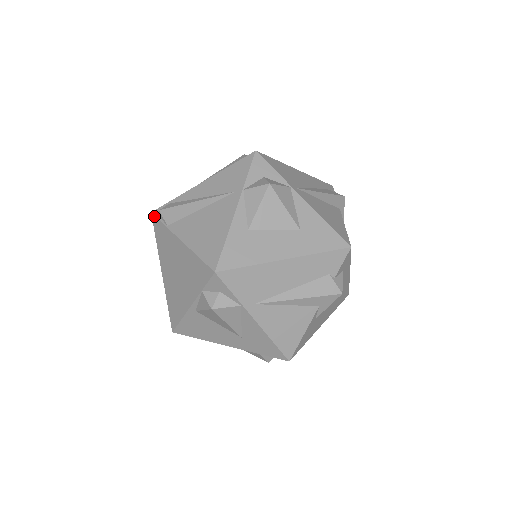
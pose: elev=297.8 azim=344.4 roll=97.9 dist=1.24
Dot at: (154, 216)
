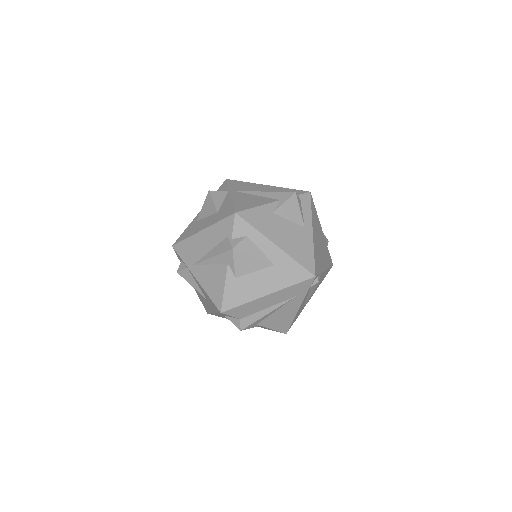
Dot at: occluded
